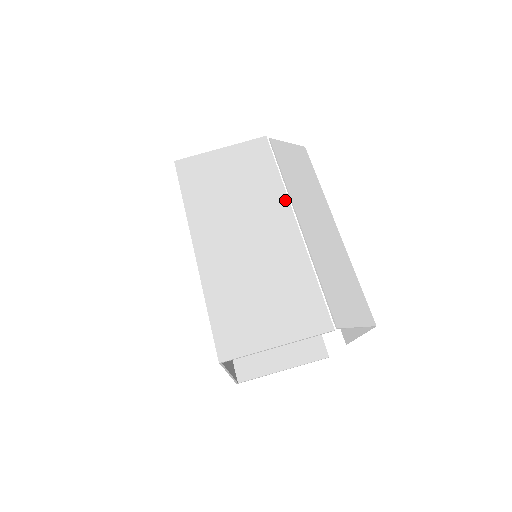
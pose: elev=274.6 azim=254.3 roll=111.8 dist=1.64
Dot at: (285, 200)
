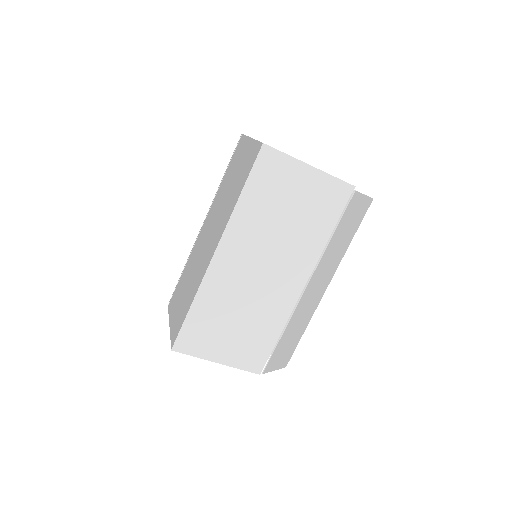
Dot at: (314, 262)
